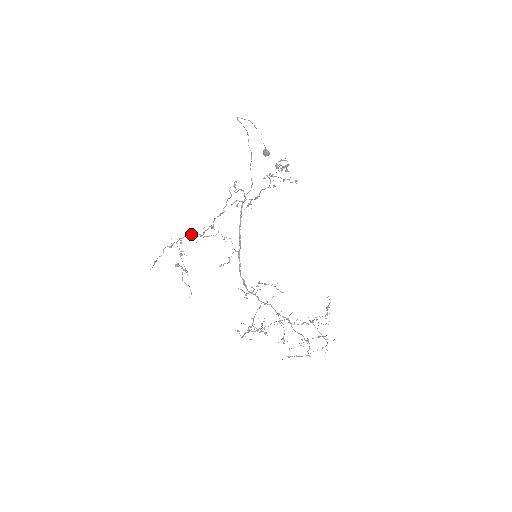
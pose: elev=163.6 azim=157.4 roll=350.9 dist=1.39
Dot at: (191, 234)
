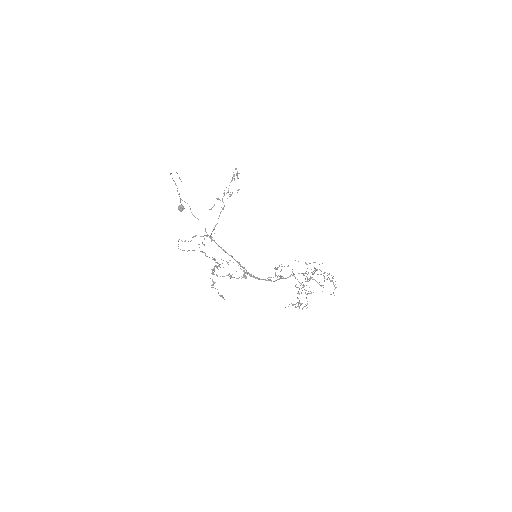
Dot at: (216, 266)
